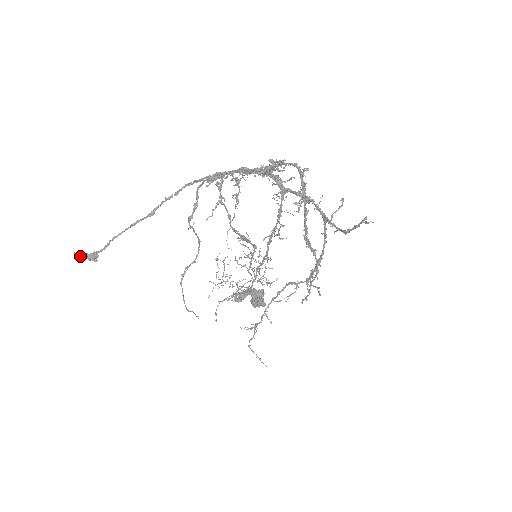
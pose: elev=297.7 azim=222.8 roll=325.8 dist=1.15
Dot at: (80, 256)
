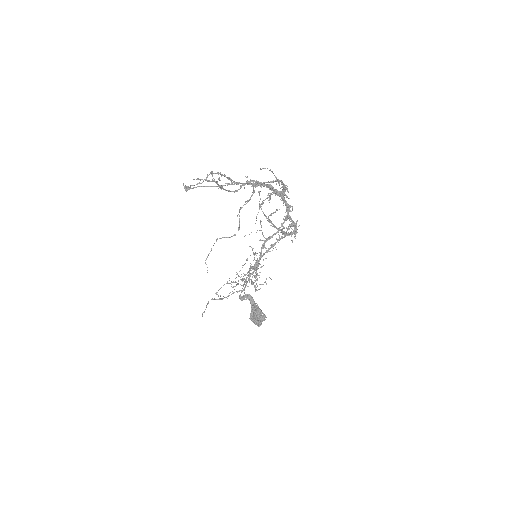
Dot at: occluded
